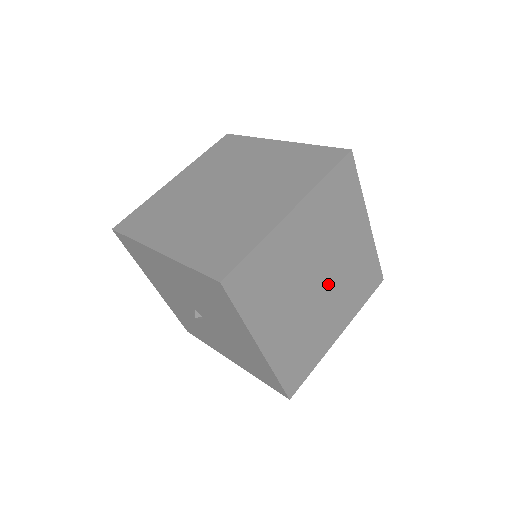
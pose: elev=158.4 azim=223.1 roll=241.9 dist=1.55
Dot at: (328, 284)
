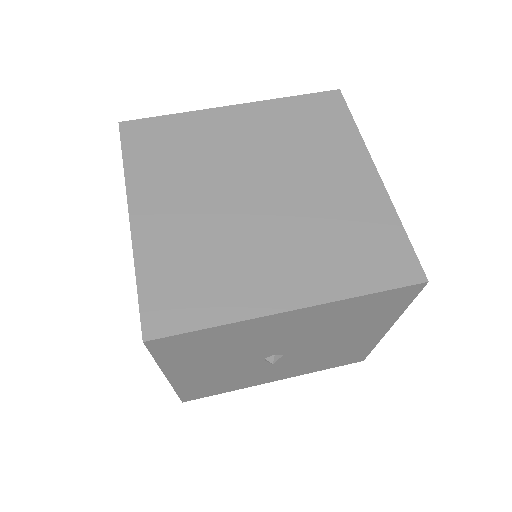
Dot at: occluded
